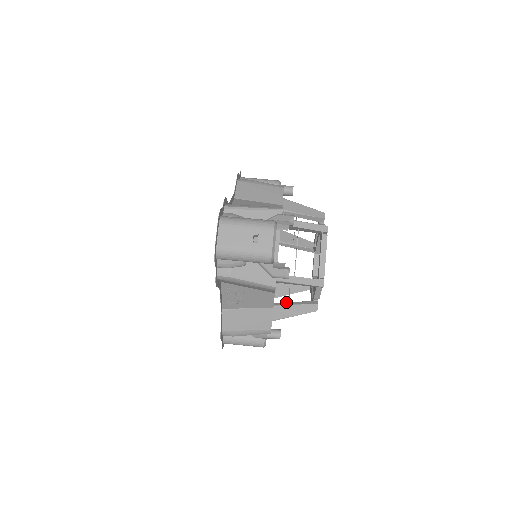
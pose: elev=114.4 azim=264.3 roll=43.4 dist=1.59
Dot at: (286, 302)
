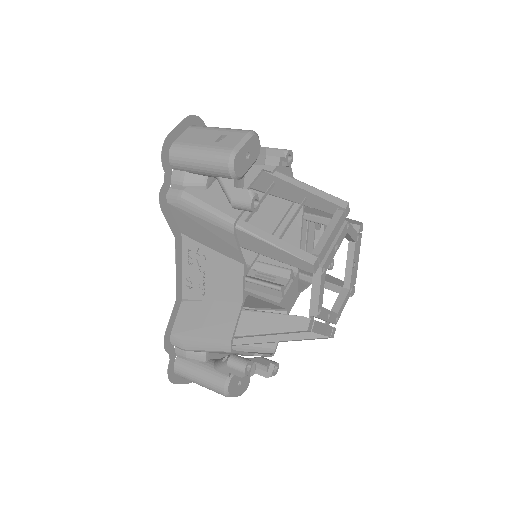
Dot at: occluded
